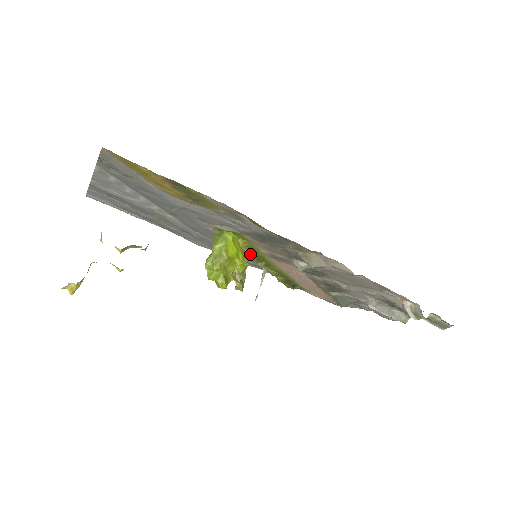
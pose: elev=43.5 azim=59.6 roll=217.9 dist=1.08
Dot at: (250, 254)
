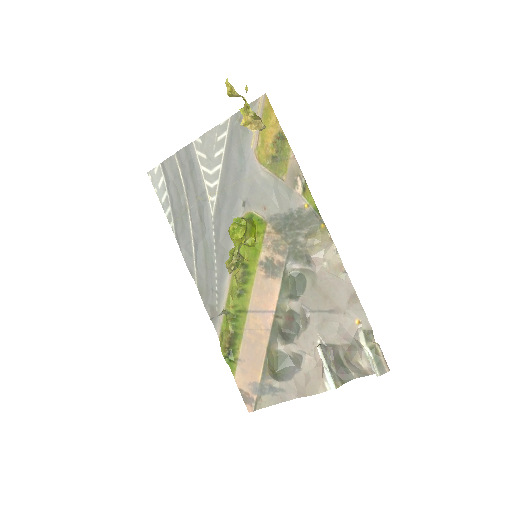
Dot at: (242, 266)
